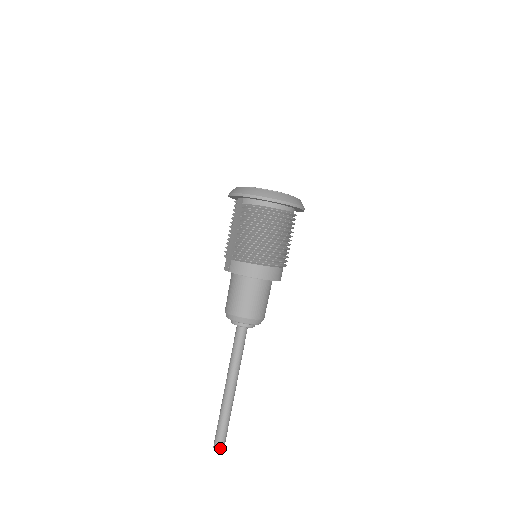
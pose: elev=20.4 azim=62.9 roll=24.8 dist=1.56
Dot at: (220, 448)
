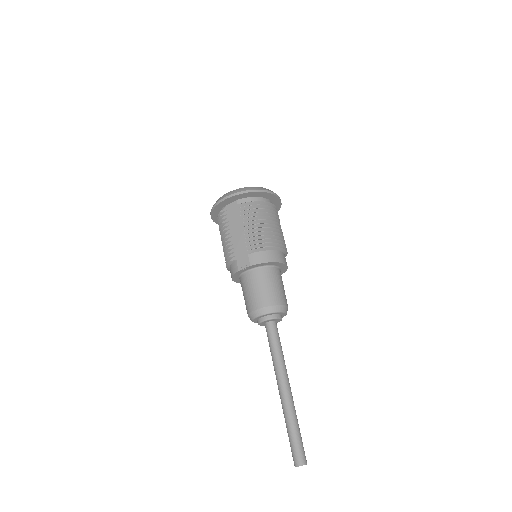
Dot at: (305, 461)
